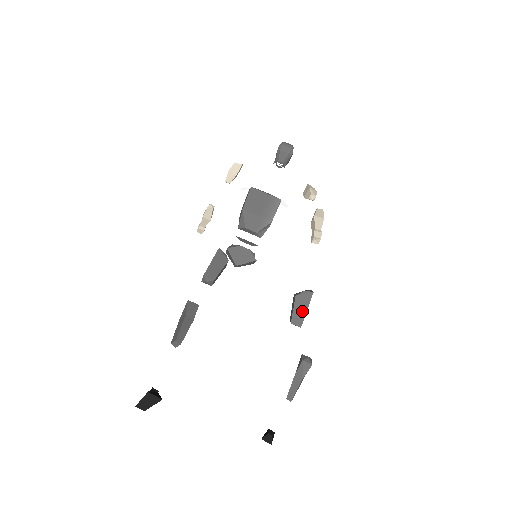
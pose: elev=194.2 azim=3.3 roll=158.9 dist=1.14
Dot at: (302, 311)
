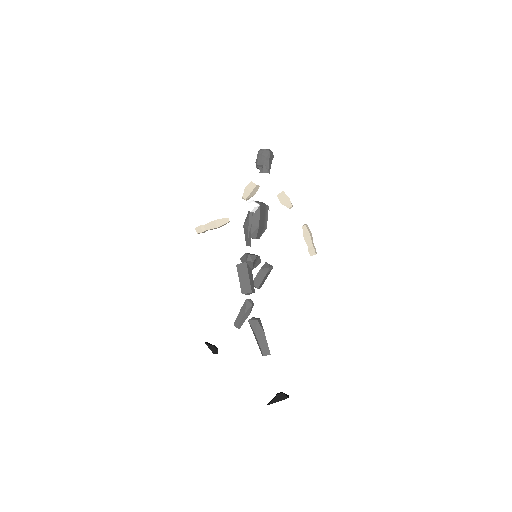
Dot at: occluded
